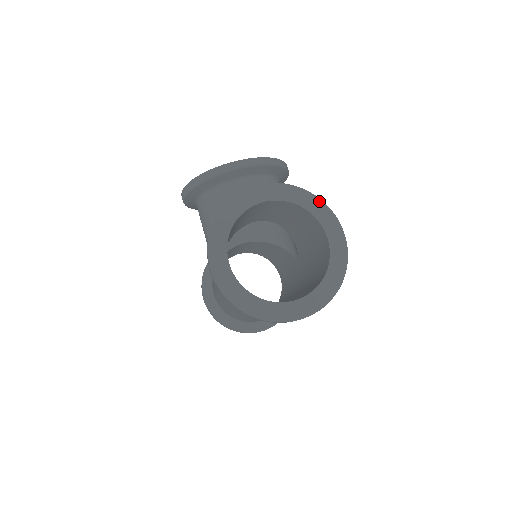
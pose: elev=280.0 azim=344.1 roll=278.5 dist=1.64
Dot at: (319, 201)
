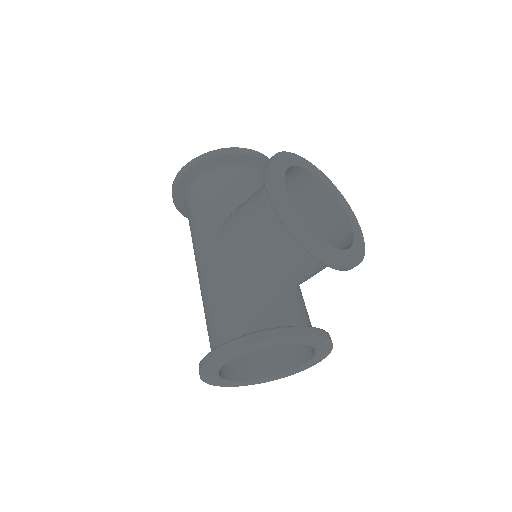
Dot at: (328, 353)
